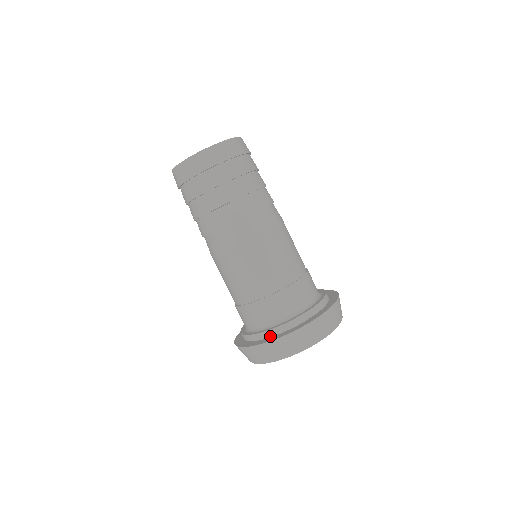
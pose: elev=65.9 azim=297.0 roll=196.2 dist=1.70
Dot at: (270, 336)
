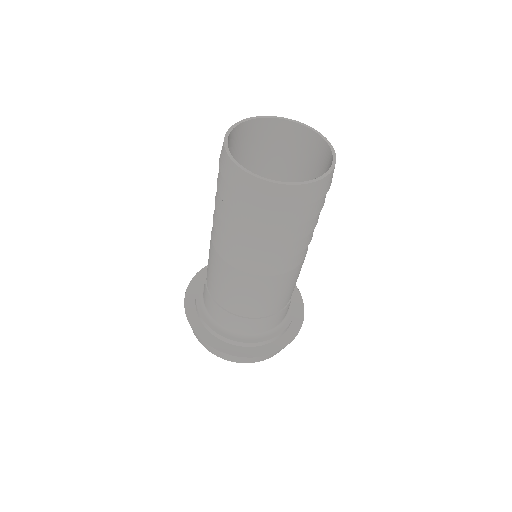
Dot at: (229, 343)
